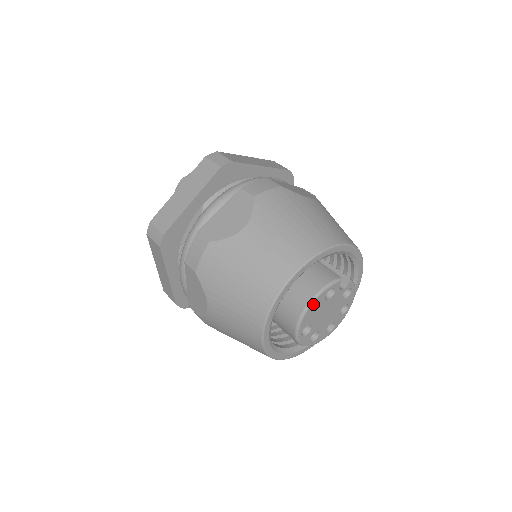
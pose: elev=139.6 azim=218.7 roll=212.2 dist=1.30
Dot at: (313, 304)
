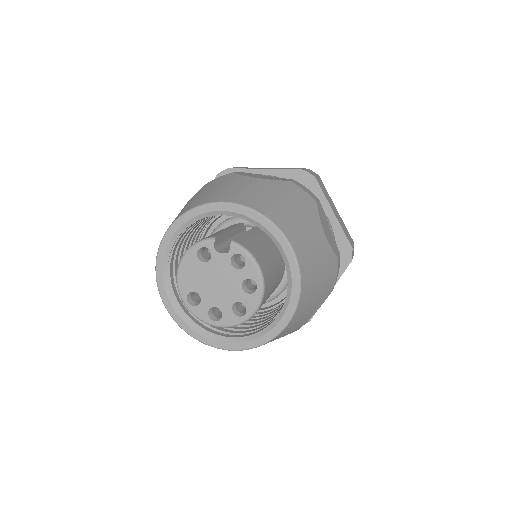
Dot at: (183, 263)
